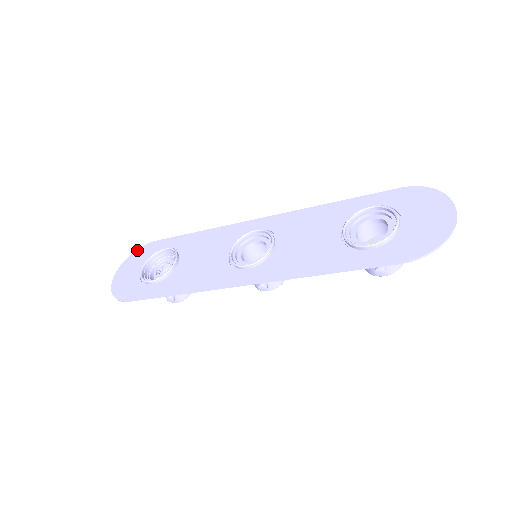
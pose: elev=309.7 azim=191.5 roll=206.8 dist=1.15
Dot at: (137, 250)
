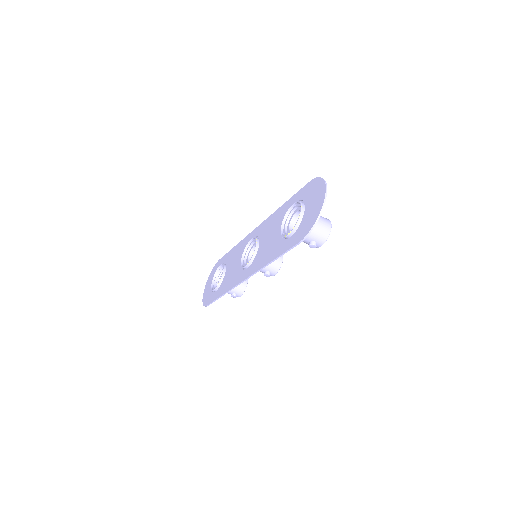
Dot at: (212, 269)
